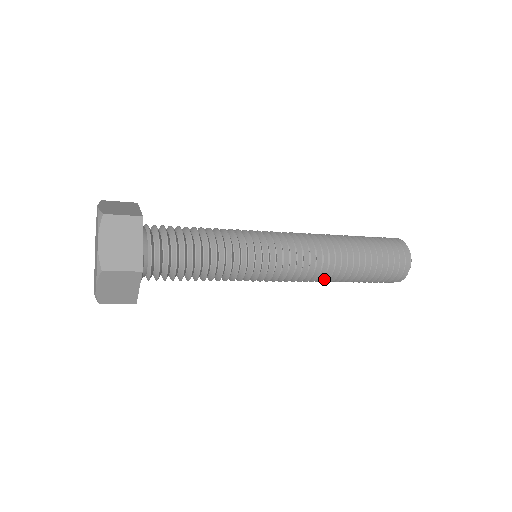
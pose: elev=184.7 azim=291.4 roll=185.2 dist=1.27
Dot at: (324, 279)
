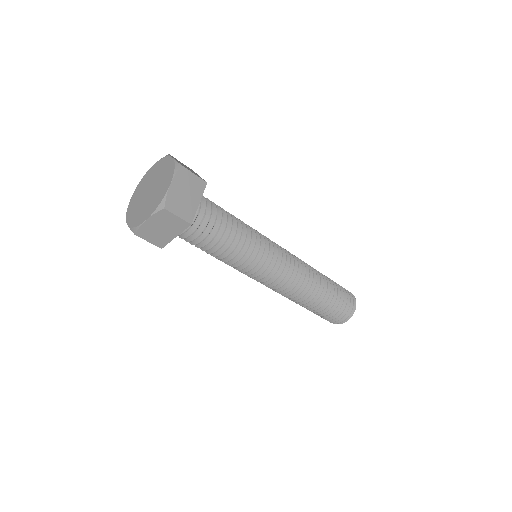
Dot at: (307, 288)
